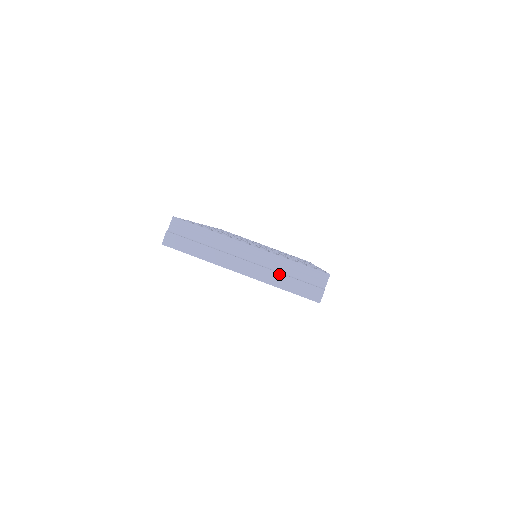
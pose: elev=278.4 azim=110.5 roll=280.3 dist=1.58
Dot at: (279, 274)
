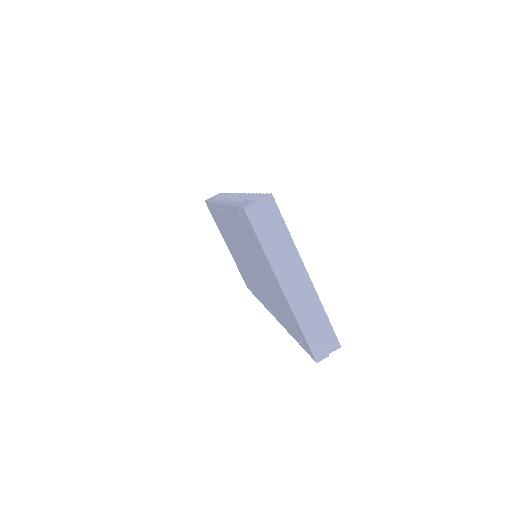
Dot at: (309, 315)
